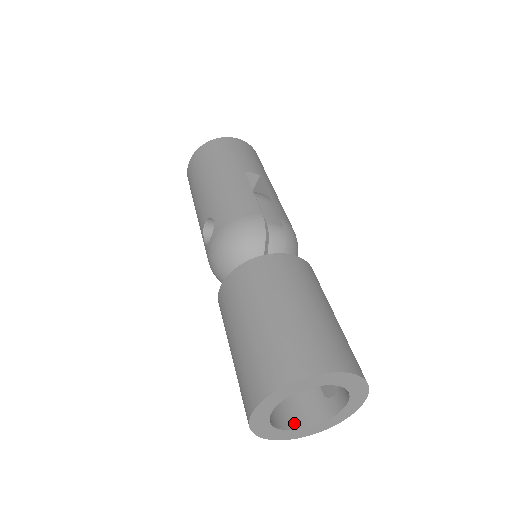
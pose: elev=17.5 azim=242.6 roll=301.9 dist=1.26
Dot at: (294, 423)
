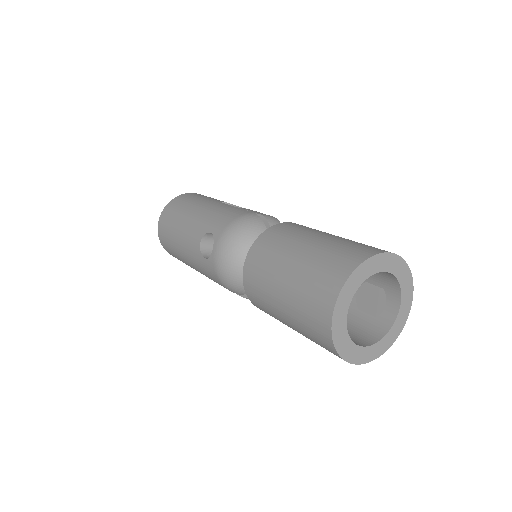
Dot at: (363, 343)
